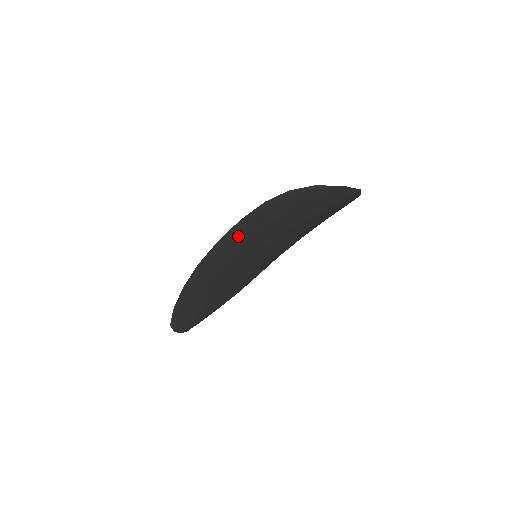
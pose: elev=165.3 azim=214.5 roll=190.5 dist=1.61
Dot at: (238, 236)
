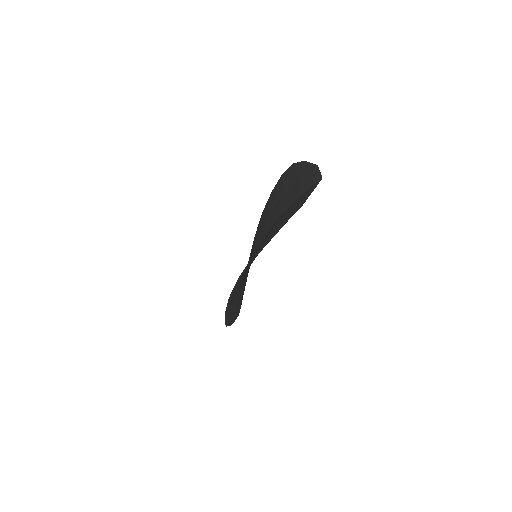
Dot at: (240, 281)
